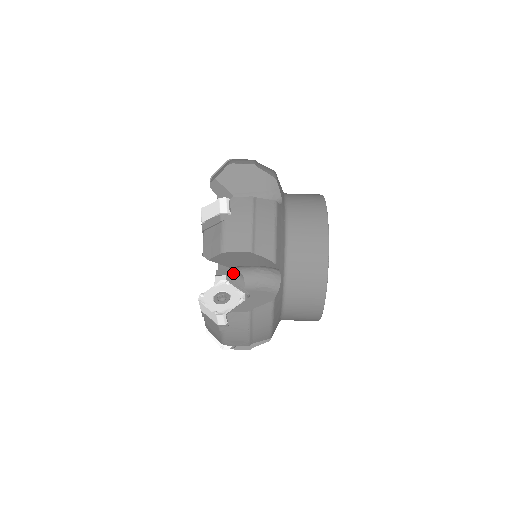
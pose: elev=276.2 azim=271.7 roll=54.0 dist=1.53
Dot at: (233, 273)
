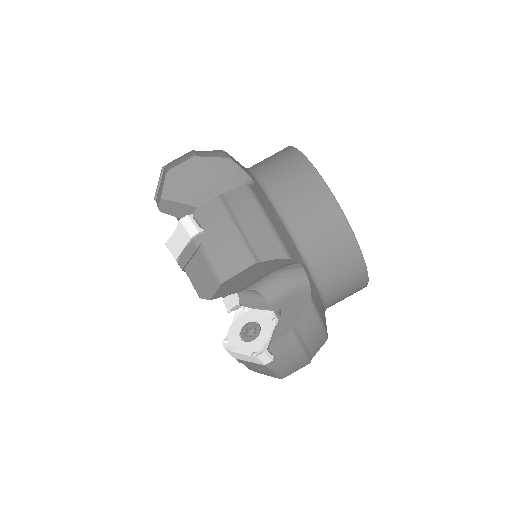
Dot at: (245, 294)
